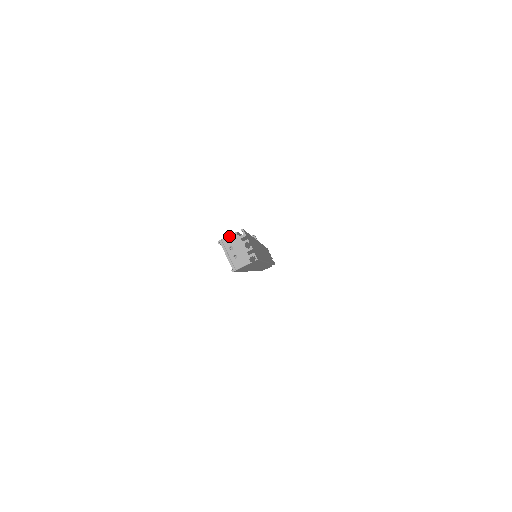
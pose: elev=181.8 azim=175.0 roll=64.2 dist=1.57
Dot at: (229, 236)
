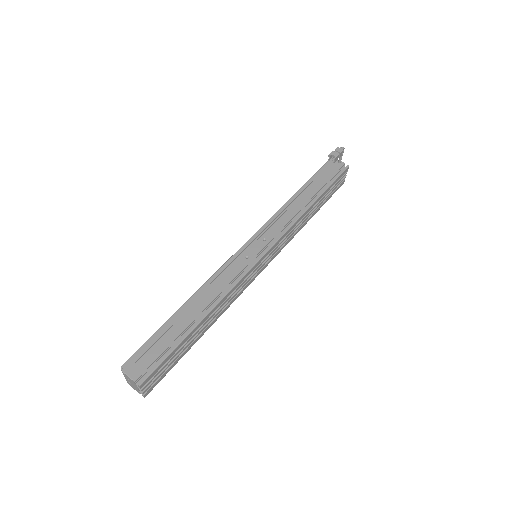
Dot at: (128, 377)
